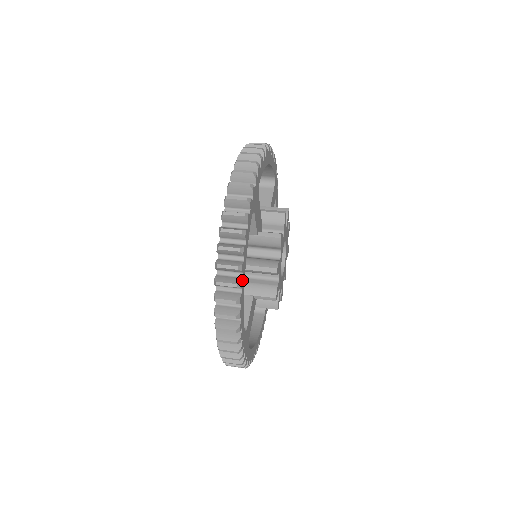
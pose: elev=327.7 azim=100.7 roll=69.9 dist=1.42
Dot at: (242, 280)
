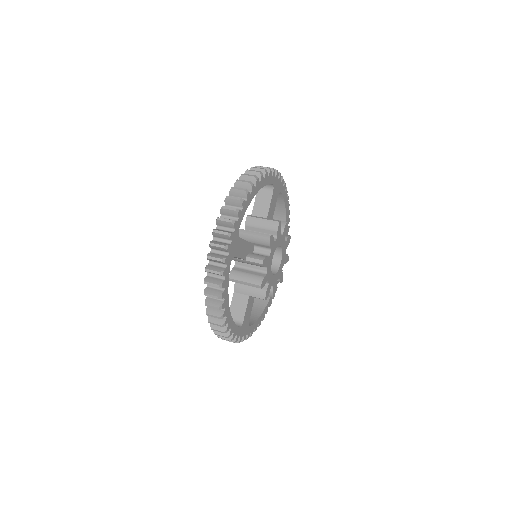
Dot at: (225, 311)
